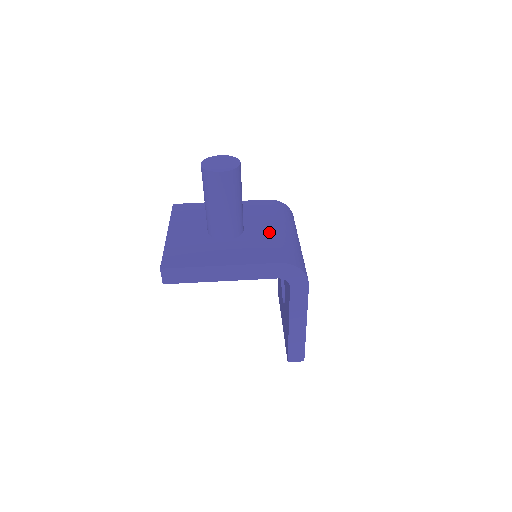
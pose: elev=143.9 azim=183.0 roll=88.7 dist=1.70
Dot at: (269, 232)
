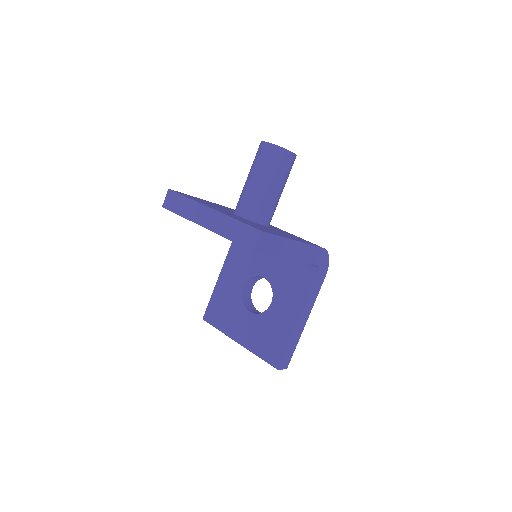
Dot at: occluded
